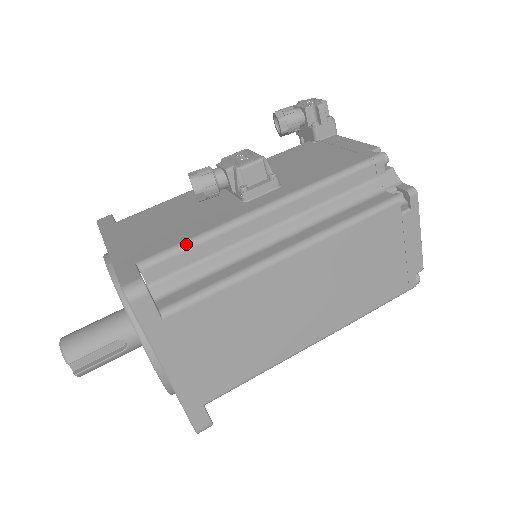
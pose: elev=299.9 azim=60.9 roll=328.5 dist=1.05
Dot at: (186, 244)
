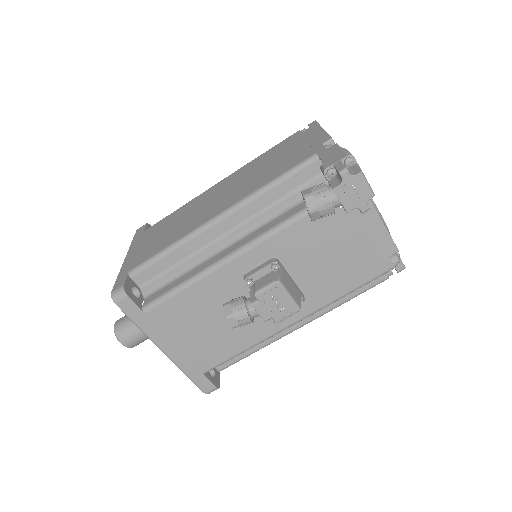
Dot at: occluded
